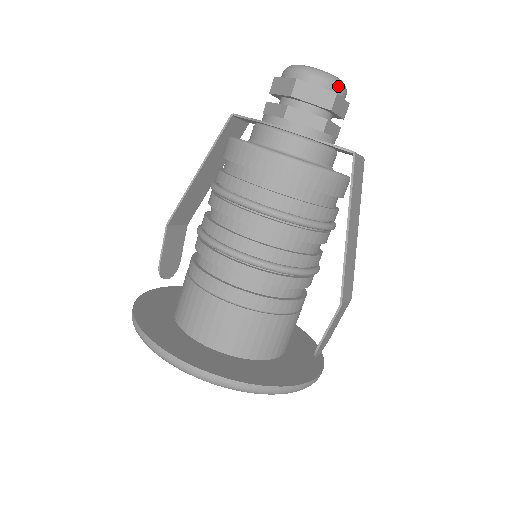
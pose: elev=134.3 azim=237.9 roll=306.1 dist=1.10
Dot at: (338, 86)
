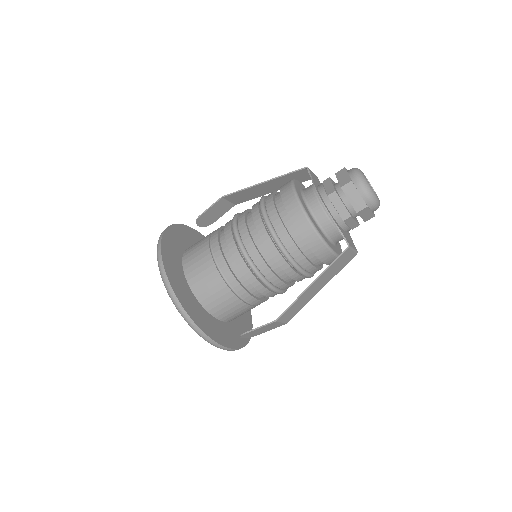
Dot at: (372, 203)
